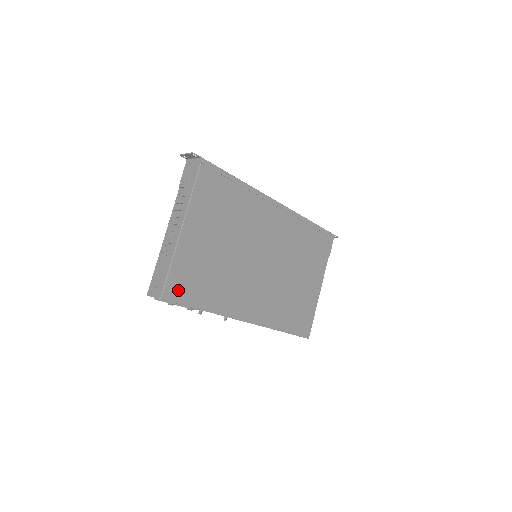
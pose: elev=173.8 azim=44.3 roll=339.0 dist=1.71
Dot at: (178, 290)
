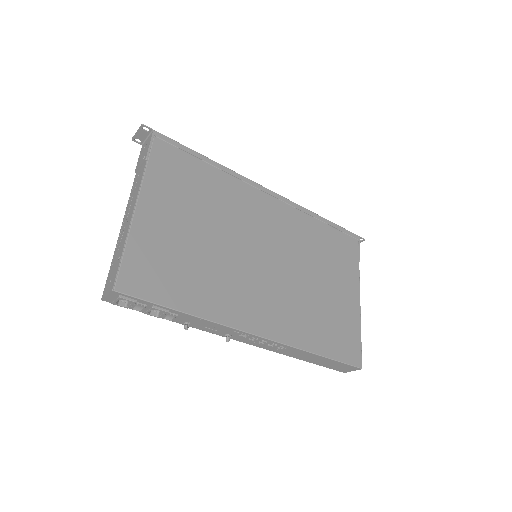
Dot at: (141, 281)
